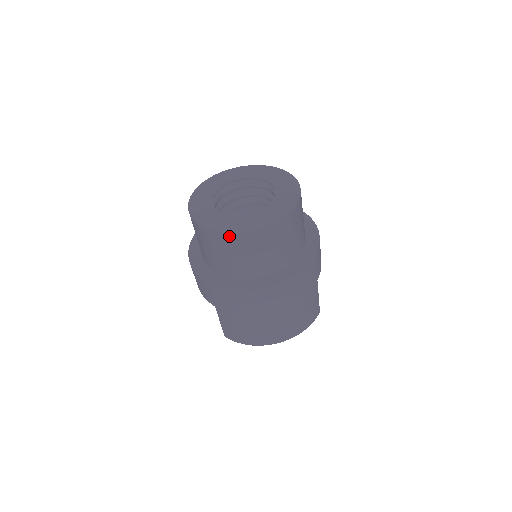
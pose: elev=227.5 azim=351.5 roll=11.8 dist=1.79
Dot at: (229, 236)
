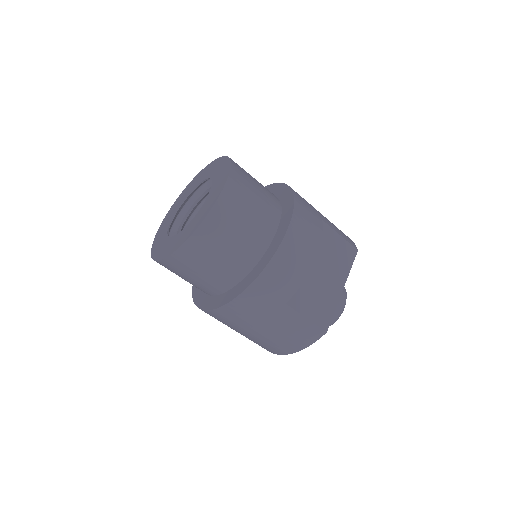
Dot at: occluded
